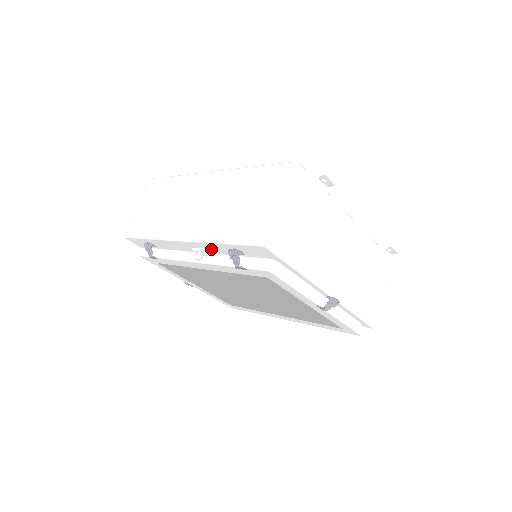
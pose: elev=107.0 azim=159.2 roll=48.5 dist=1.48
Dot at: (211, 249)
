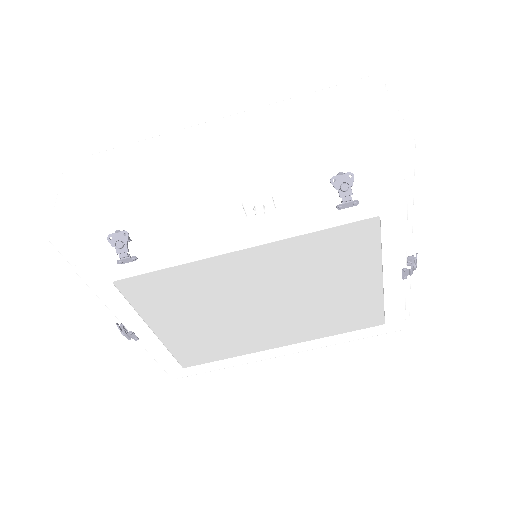
Dot at: (279, 197)
